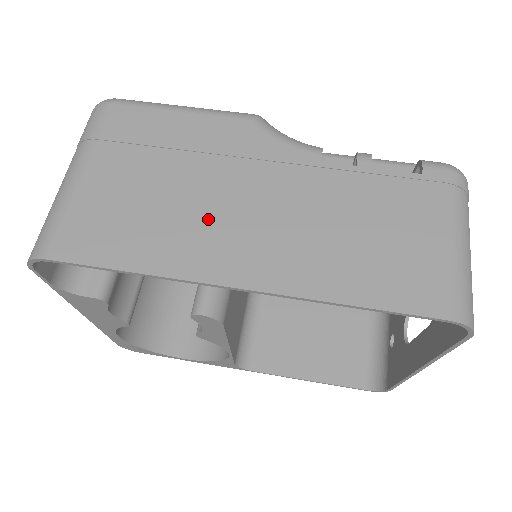
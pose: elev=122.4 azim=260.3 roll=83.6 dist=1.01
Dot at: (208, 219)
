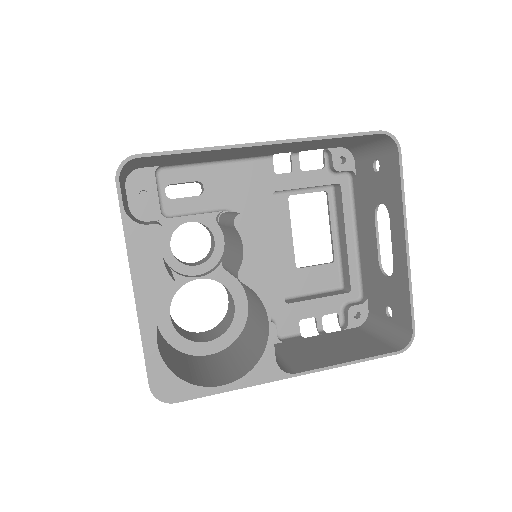
Dot at: occluded
